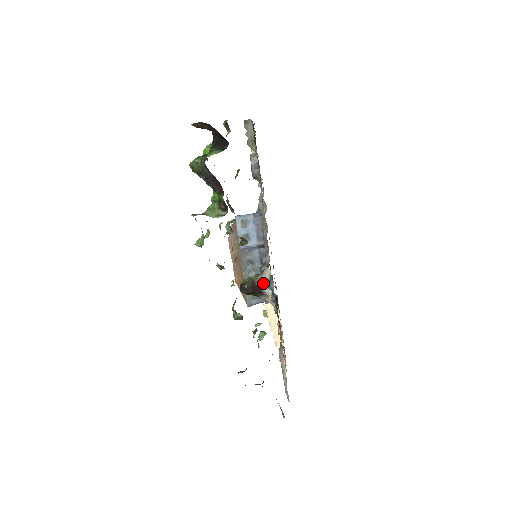
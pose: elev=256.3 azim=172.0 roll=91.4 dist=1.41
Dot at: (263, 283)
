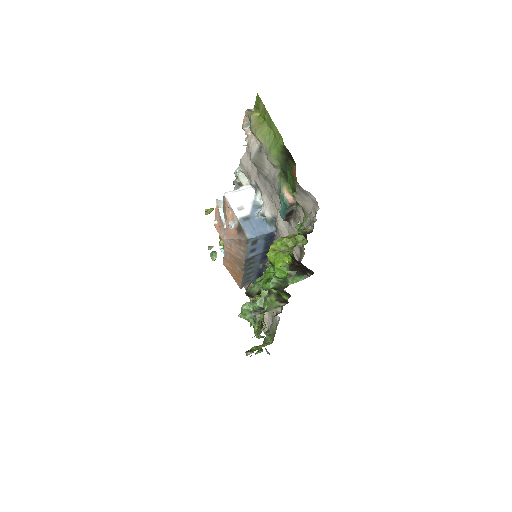
Dot at: occluded
